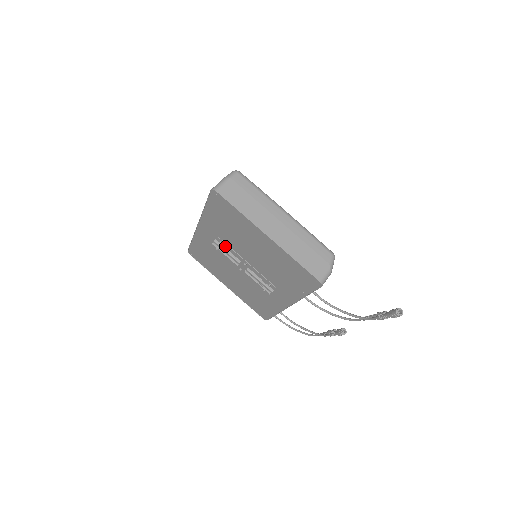
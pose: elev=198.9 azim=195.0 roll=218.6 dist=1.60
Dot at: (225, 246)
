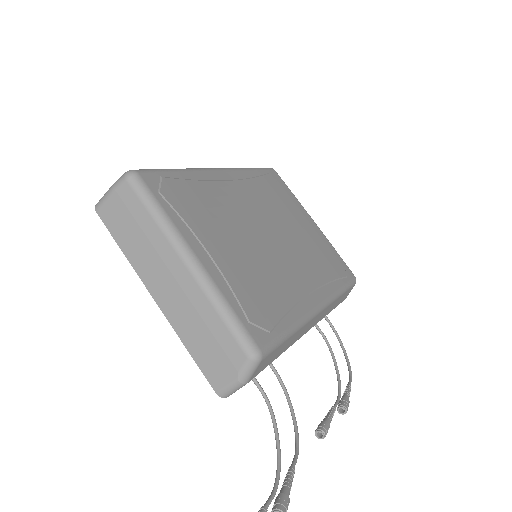
Dot at: occluded
